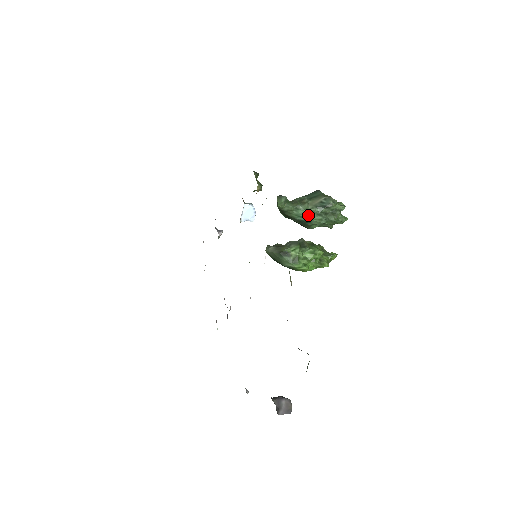
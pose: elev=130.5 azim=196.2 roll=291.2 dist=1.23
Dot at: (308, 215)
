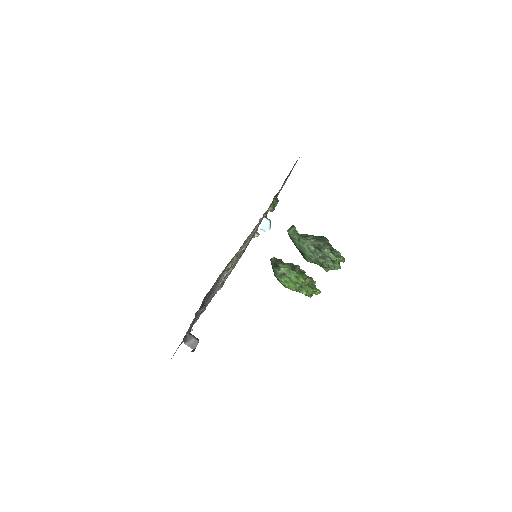
Dot at: (304, 248)
